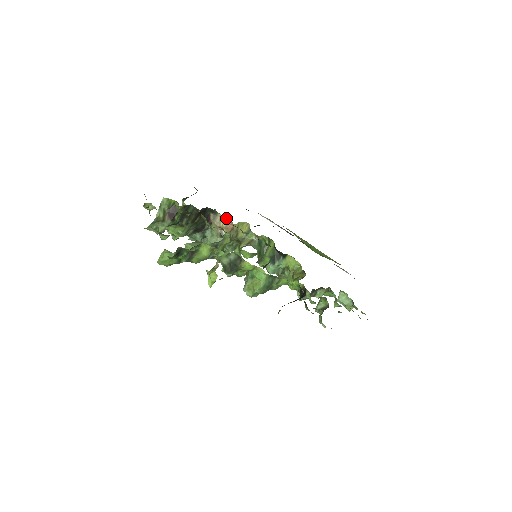
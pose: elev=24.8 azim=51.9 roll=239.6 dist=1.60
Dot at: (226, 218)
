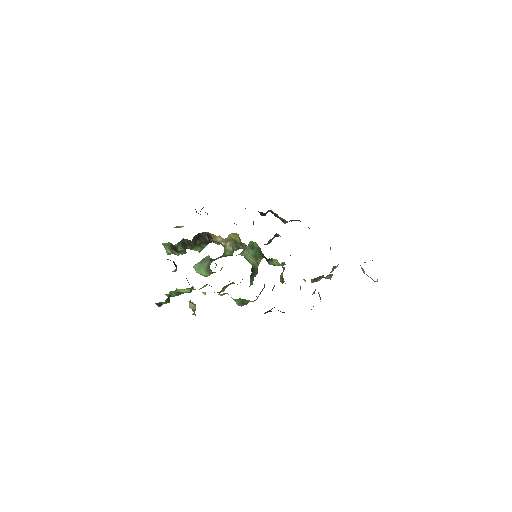
Dot at: occluded
